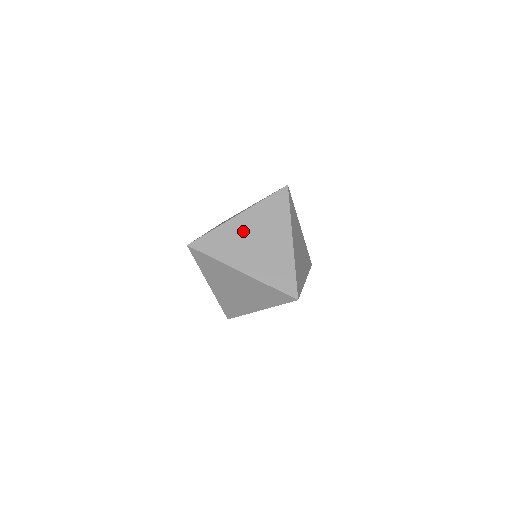
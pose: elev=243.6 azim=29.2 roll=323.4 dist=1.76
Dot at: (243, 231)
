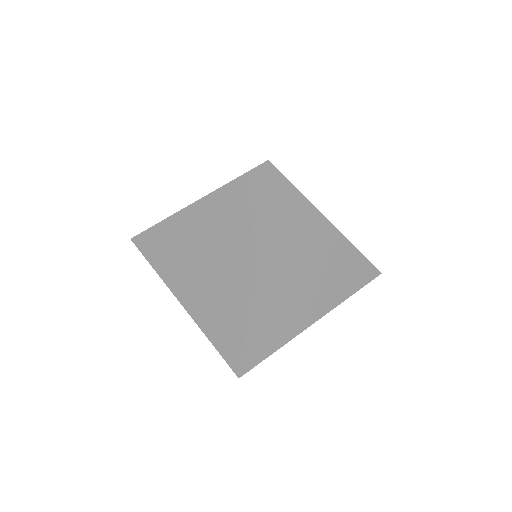
Dot at: (278, 284)
